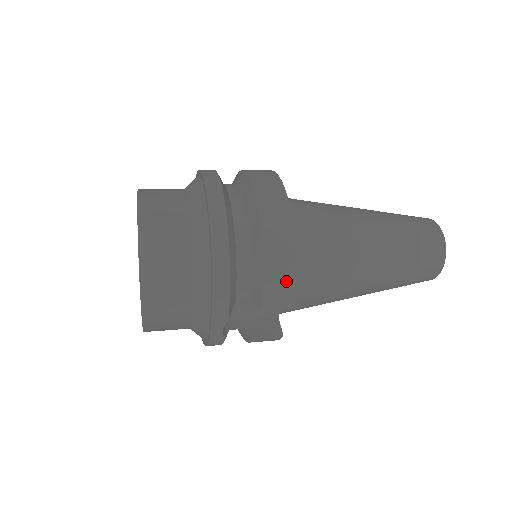
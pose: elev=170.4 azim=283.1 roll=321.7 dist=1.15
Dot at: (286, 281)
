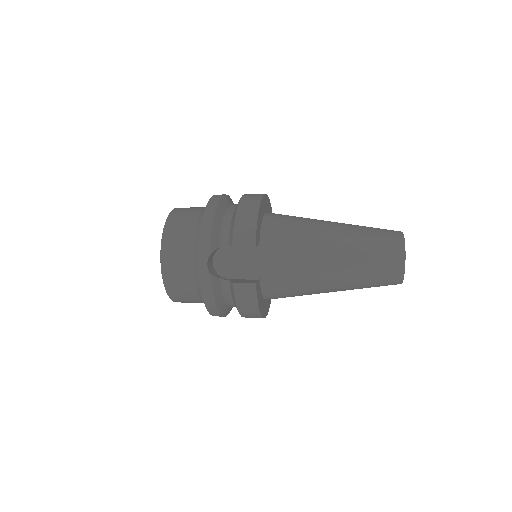
Dot at: (250, 226)
